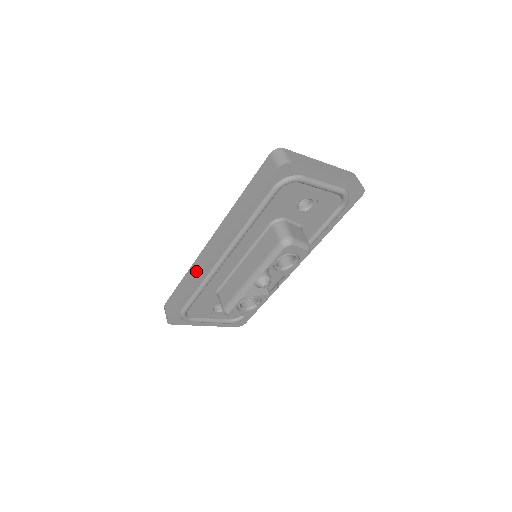
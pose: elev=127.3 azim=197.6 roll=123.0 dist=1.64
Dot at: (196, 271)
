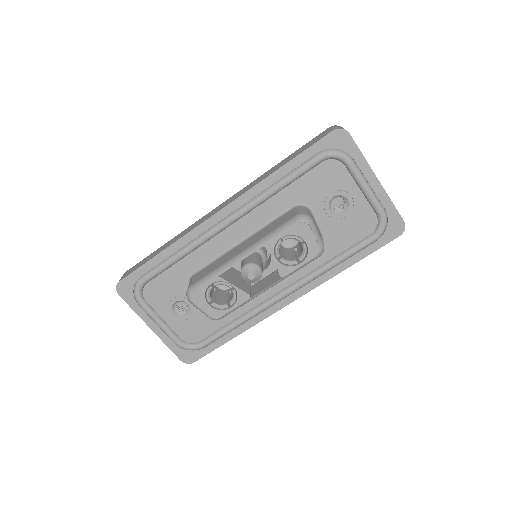
Dot at: (187, 231)
